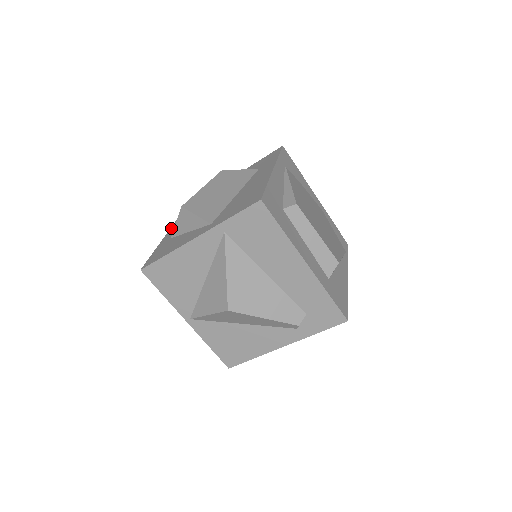
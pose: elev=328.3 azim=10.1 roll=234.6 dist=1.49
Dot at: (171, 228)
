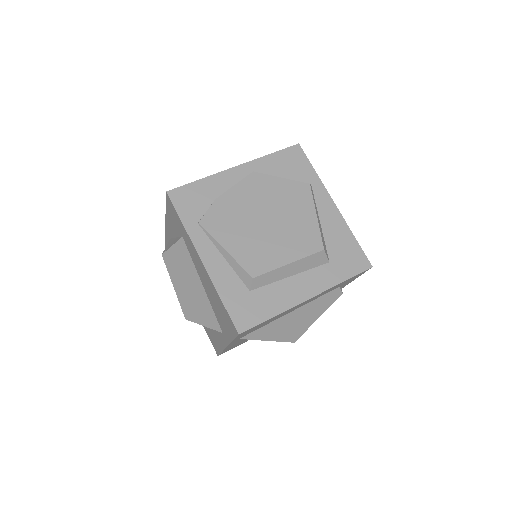
Dot at: occluded
